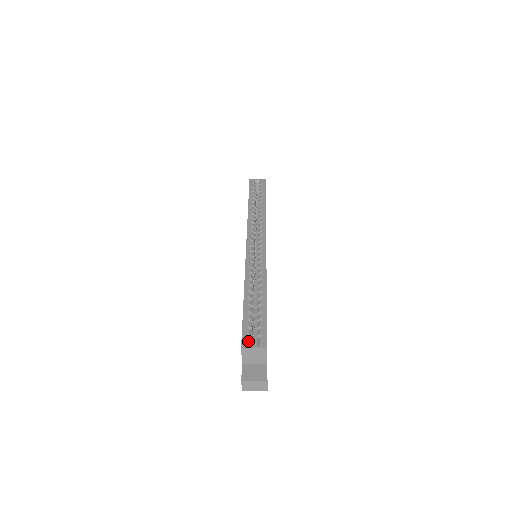
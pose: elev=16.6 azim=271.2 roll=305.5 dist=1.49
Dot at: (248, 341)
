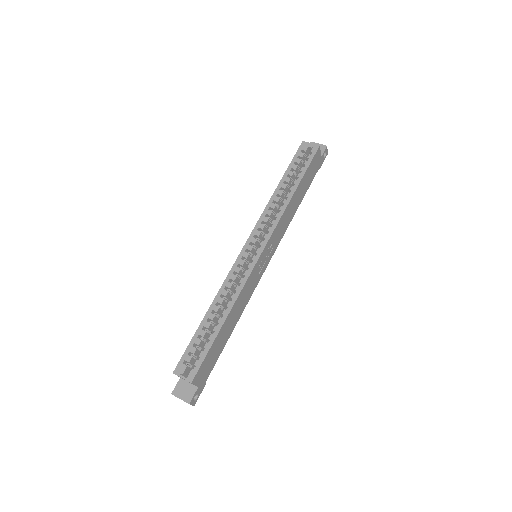
Dot at: (181, 369)
